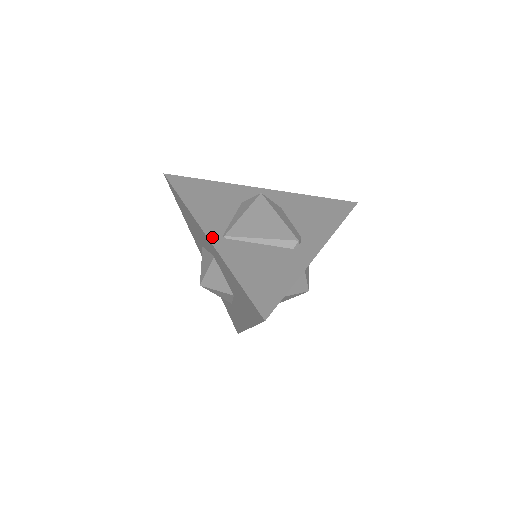
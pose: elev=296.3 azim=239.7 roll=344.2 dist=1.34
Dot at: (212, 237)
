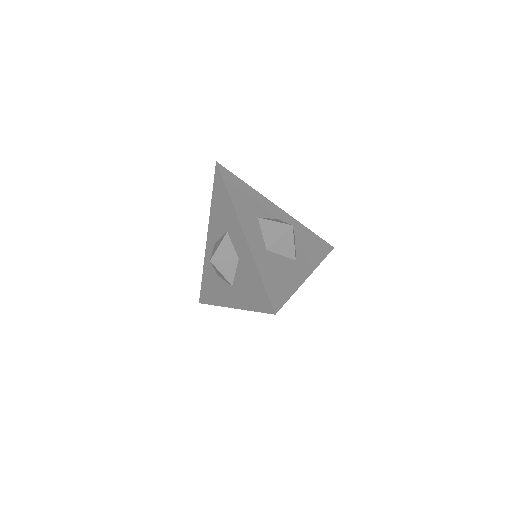
Dot at: occluded
